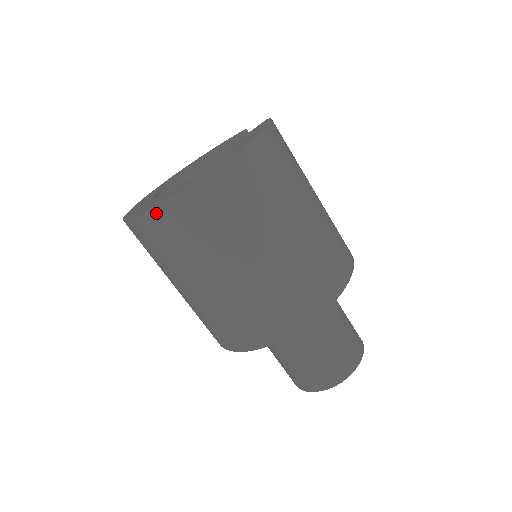
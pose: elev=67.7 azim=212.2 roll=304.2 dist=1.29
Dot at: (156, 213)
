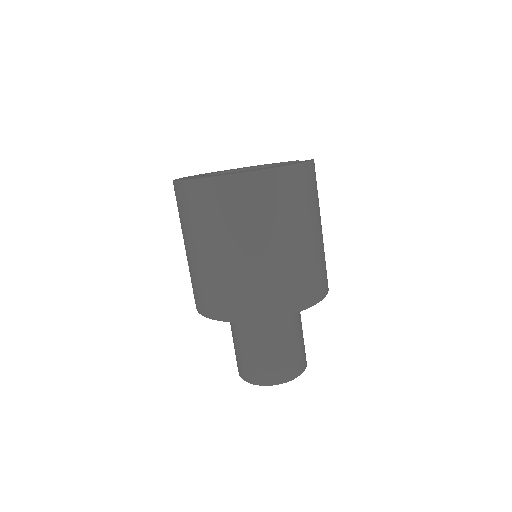
Dot at: (193, 184)
